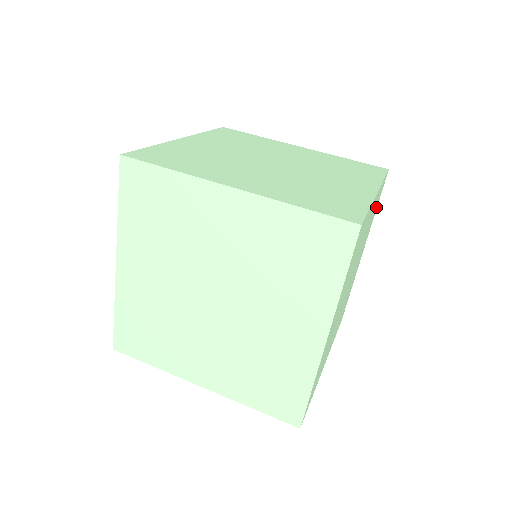
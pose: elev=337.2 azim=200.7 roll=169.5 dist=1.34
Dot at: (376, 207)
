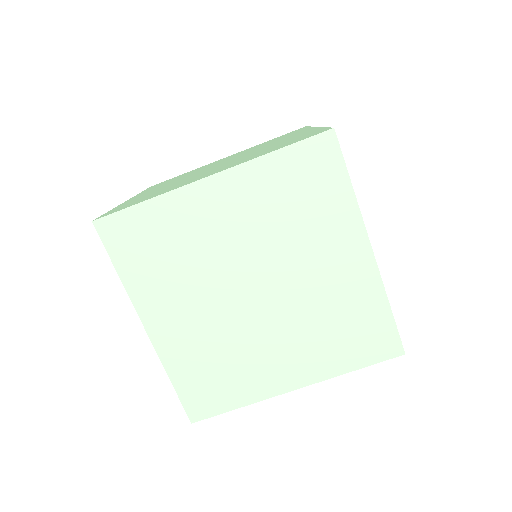
Dot at: occluded
